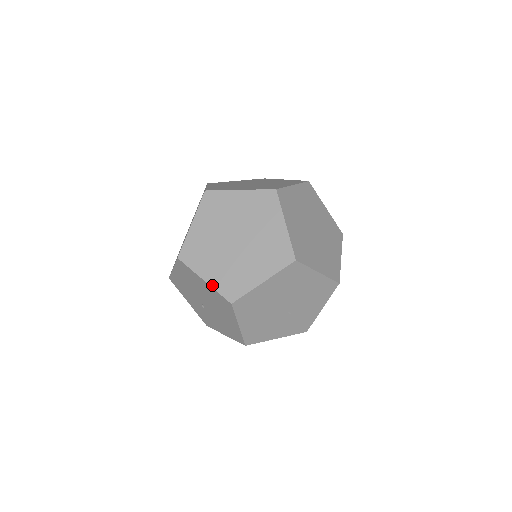
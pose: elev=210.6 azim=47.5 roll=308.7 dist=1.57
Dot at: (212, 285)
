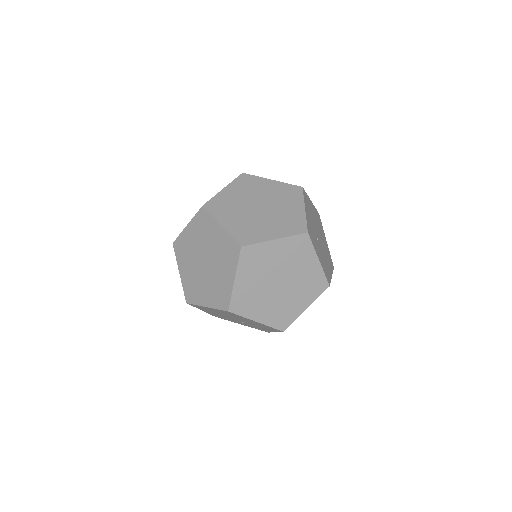
Dot at: (182, 281)
